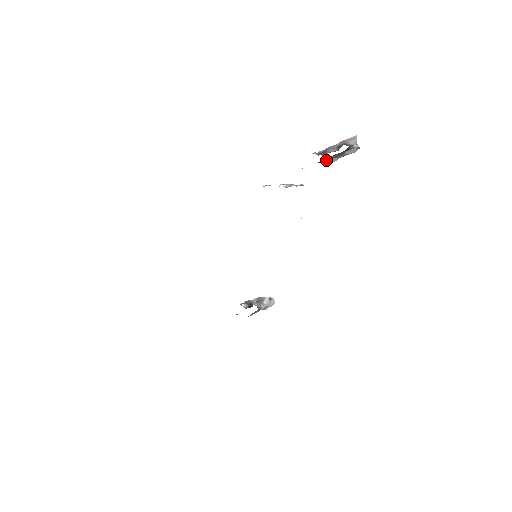
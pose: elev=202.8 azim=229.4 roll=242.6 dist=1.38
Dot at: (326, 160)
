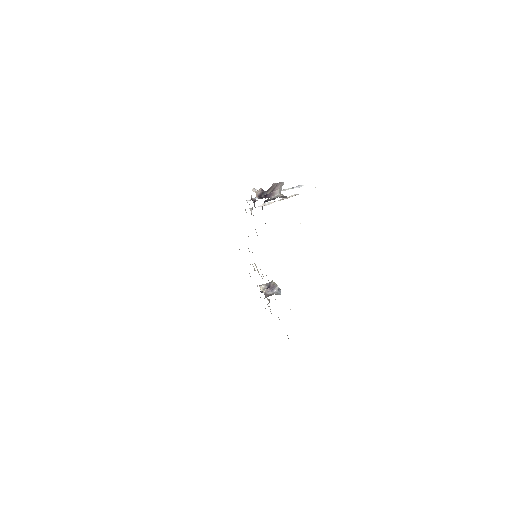
Dot at: occluded
